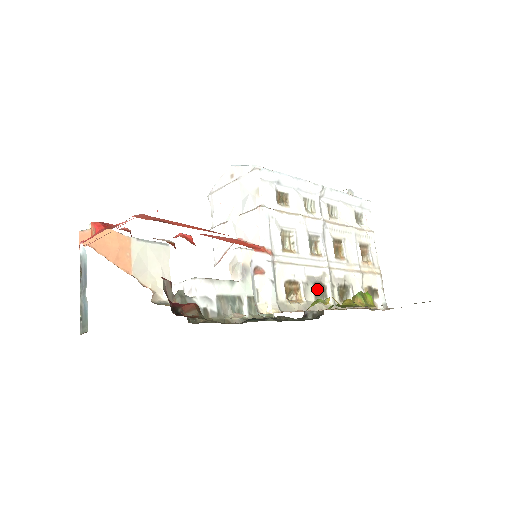
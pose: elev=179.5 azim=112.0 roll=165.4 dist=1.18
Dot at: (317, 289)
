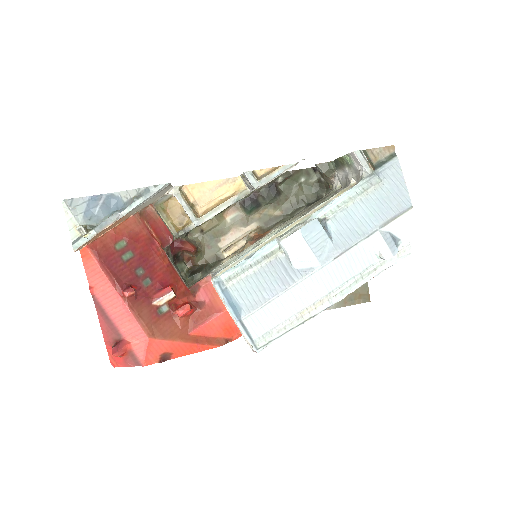
Dot at: occluded
